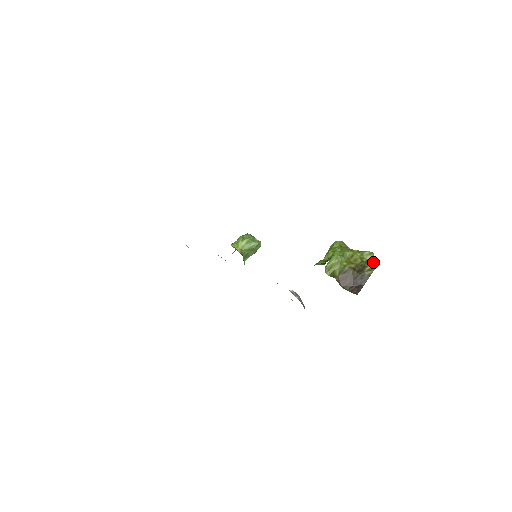
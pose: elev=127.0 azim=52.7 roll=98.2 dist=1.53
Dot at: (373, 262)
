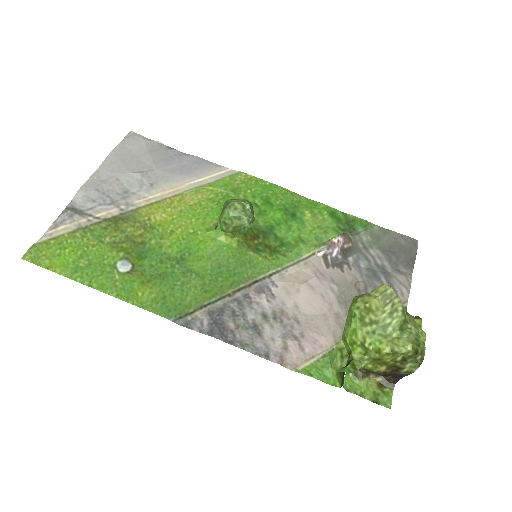
Dot at: (412, 362)
